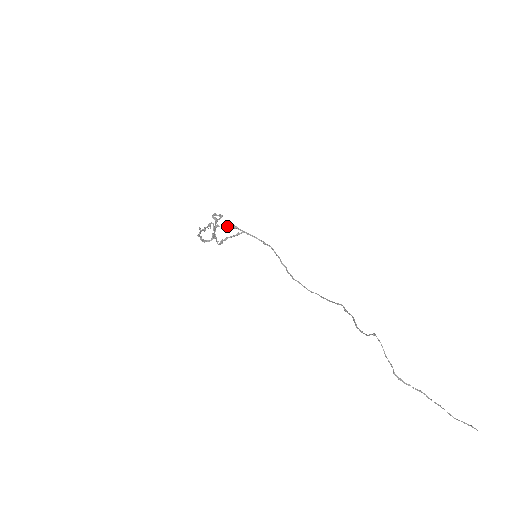
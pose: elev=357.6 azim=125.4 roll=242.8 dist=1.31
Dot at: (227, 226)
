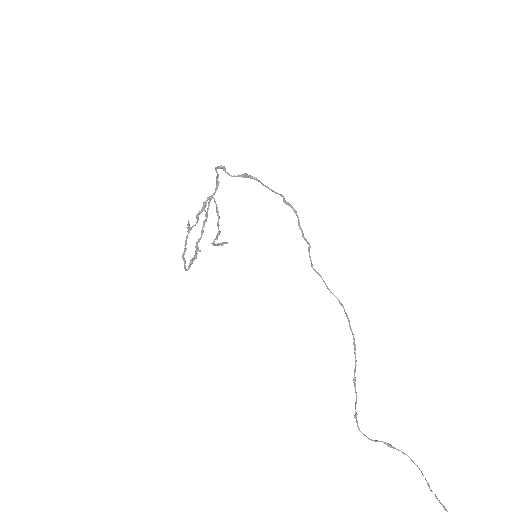
Dot at: (238, 176)
